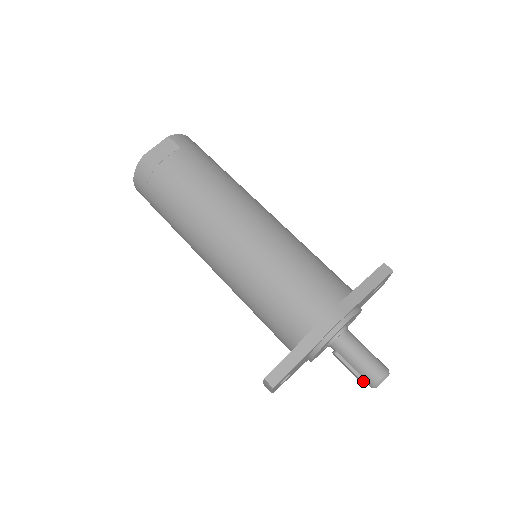
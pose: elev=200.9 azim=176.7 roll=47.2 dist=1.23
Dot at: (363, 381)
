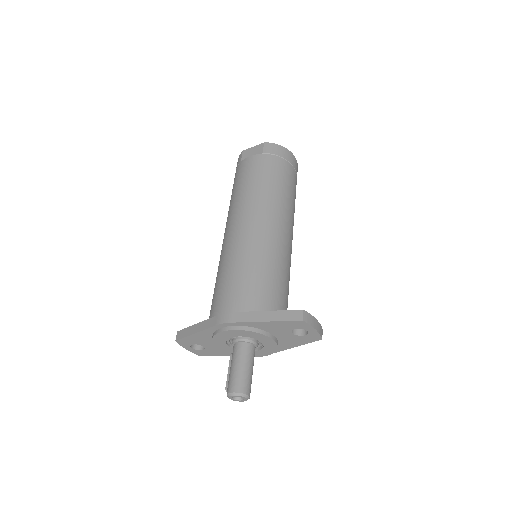
Dot at: (226, 386)
